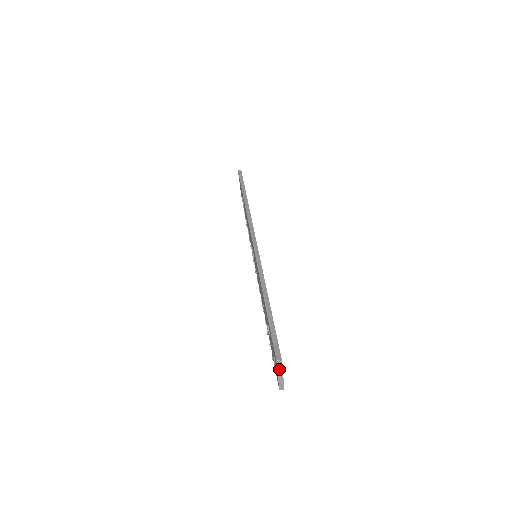
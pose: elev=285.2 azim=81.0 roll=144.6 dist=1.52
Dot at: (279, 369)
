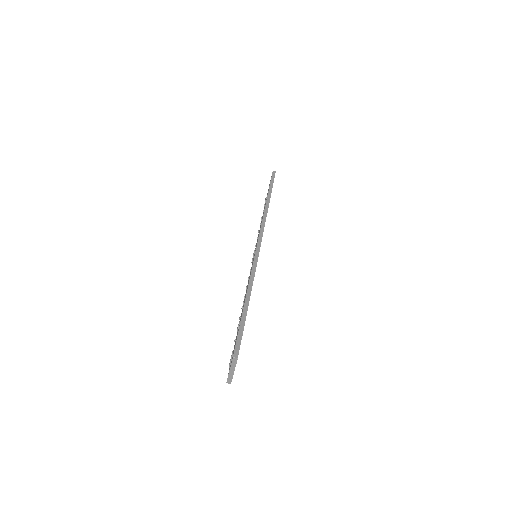
Dot at: (233, 365)
